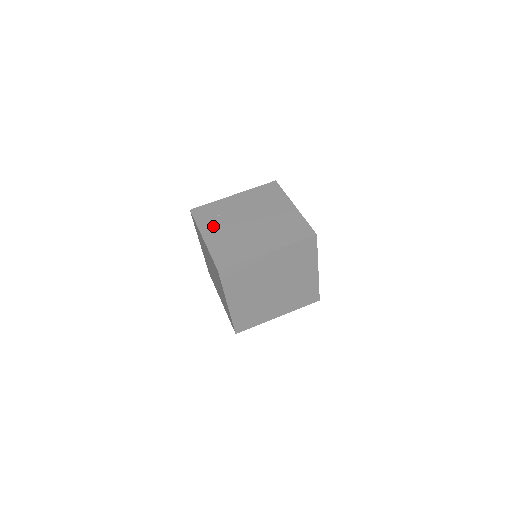
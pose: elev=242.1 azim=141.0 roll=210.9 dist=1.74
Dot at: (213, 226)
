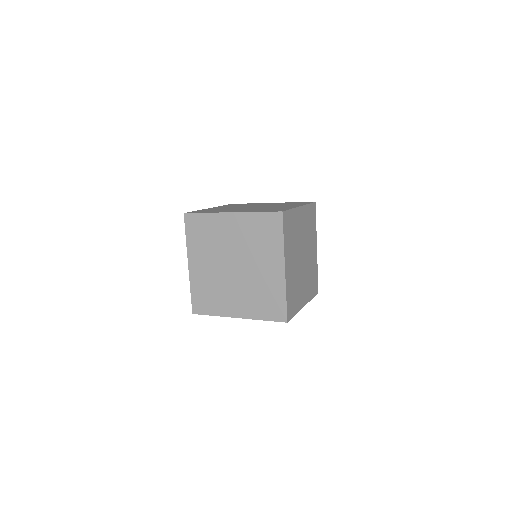
Dot at: (227, 206)
